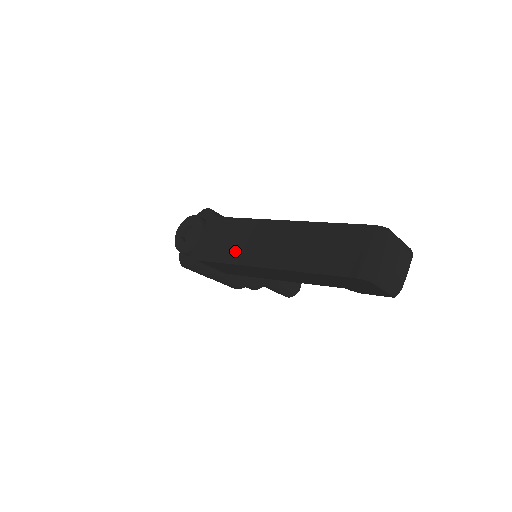
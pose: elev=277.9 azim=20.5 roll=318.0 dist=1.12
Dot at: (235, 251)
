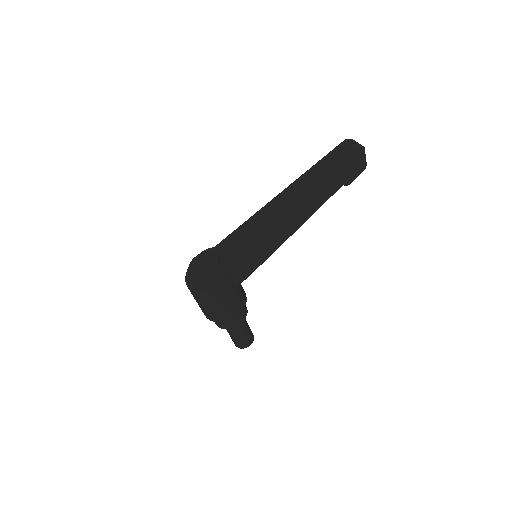
Dot at: (265, 224)
